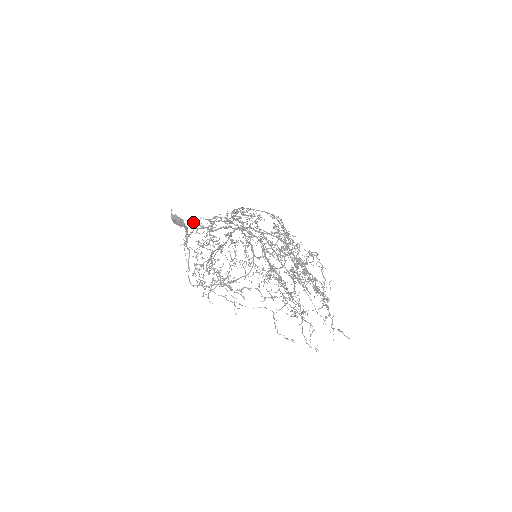
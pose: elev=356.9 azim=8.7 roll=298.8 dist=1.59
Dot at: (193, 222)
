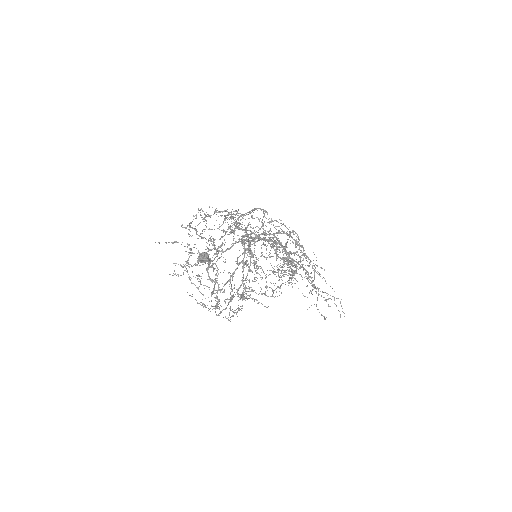
Dot at: (185, 246)
